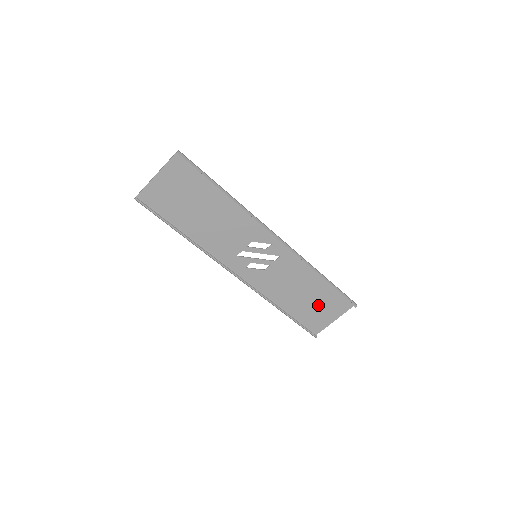
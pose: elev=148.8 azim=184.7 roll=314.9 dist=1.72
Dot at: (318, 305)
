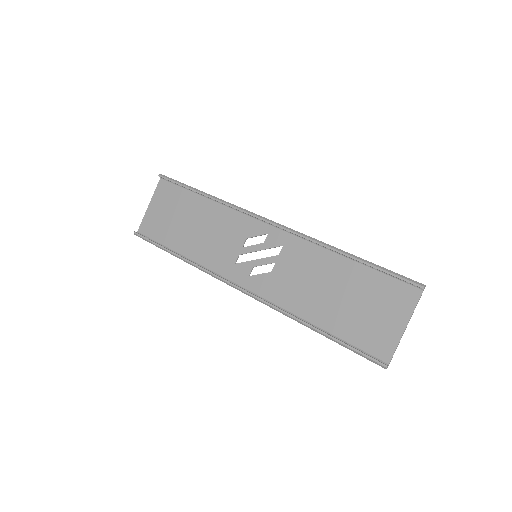
Dot at: (364, 306)
